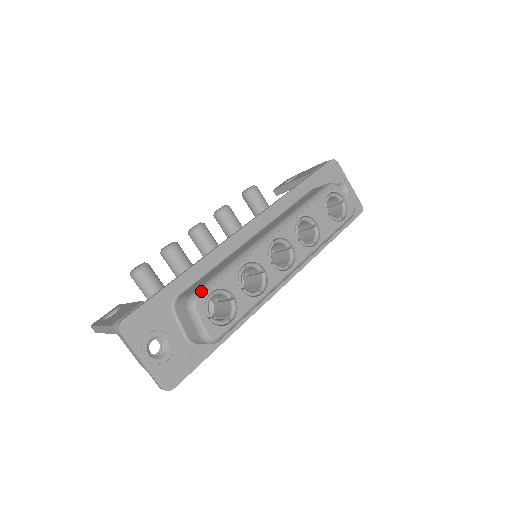
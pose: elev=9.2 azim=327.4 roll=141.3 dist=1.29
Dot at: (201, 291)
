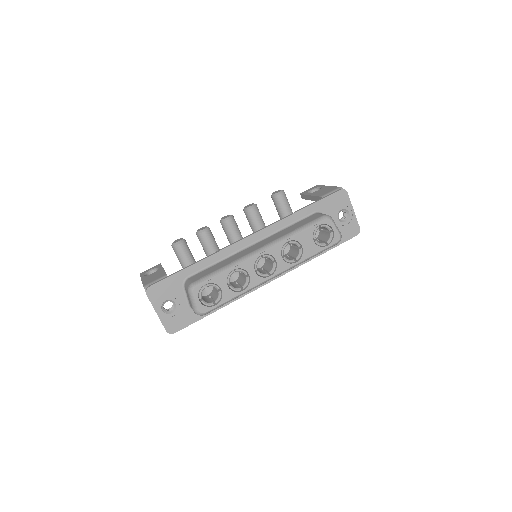
Dot at: (199, 282)
